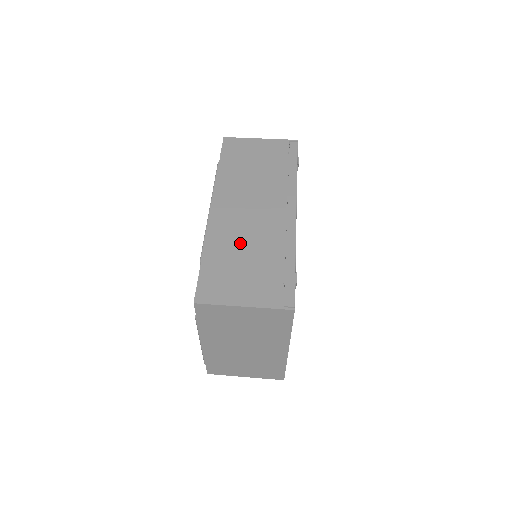
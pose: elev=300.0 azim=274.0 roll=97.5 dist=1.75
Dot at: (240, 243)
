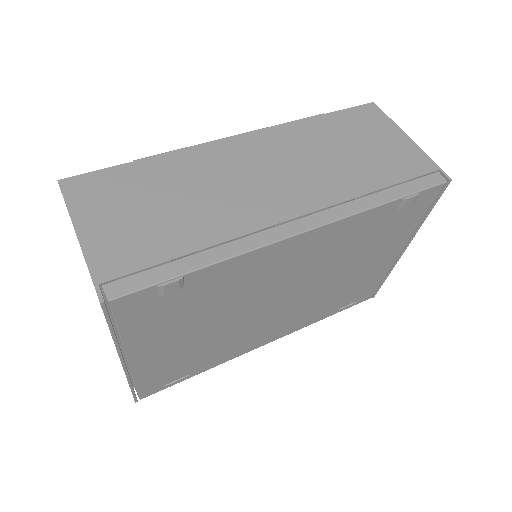
Dot at: (194, 188)
